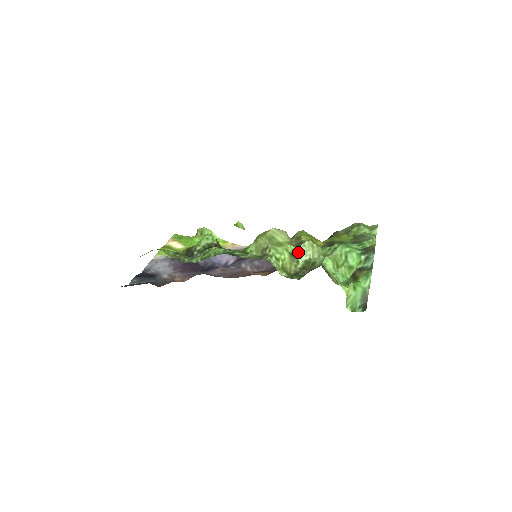
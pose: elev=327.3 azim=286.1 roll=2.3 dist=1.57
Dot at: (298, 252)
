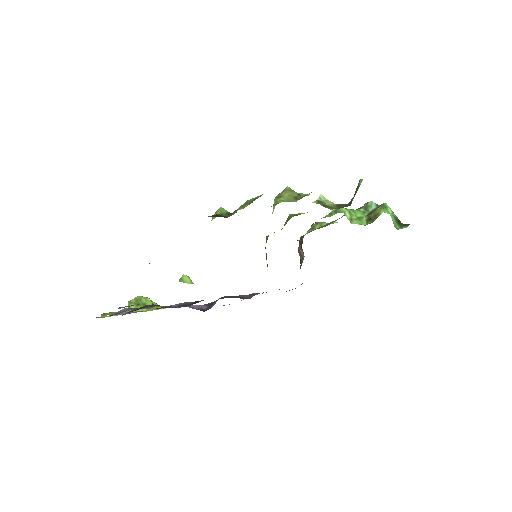
Dot at: (321, 202)
